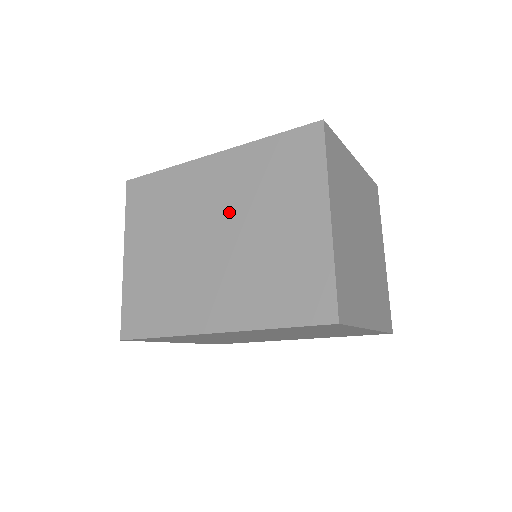
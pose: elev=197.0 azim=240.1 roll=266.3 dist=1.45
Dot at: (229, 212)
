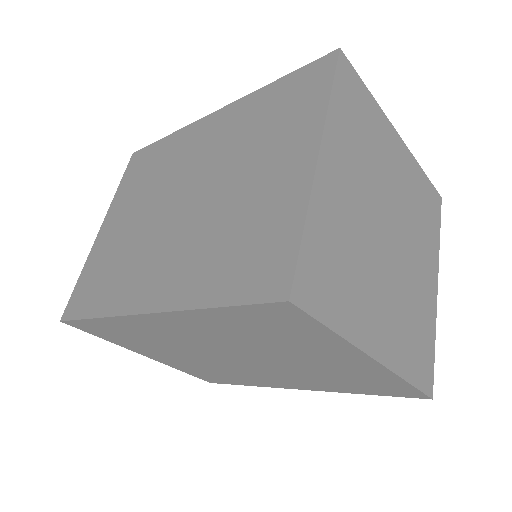
Dot at: (208, 169)
